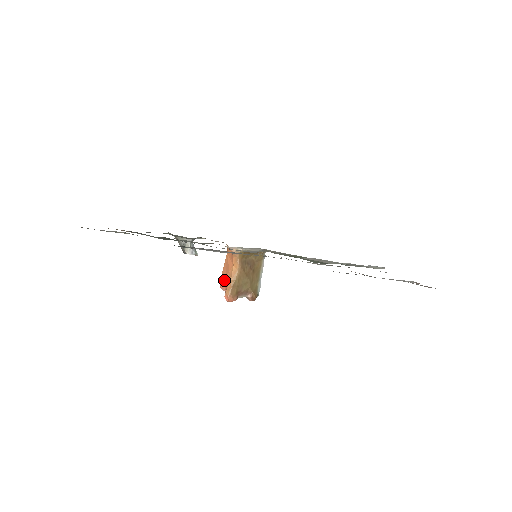
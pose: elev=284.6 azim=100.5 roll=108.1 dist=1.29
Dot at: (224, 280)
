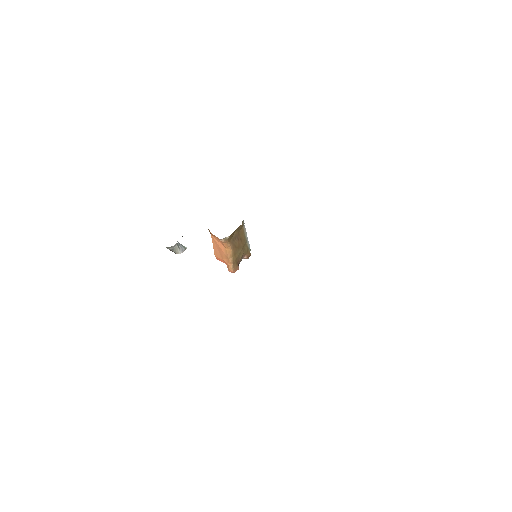
Dot at: (220, 257)
